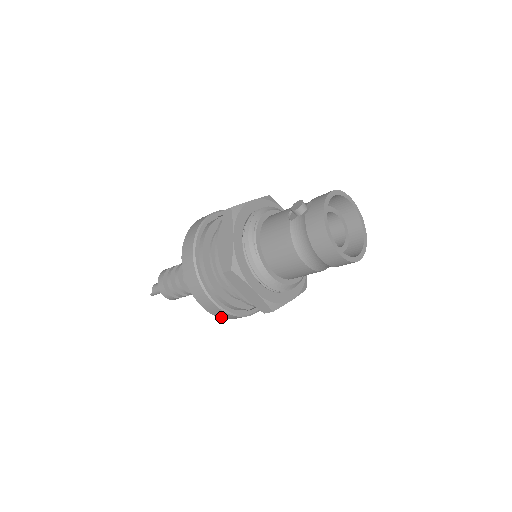
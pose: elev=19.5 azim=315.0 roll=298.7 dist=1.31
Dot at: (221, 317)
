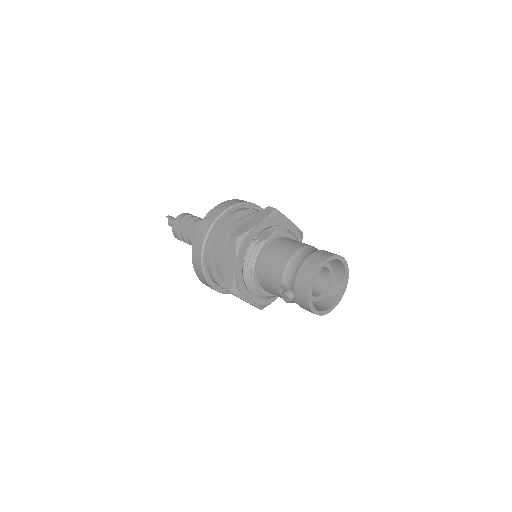
Dot at: occluded
